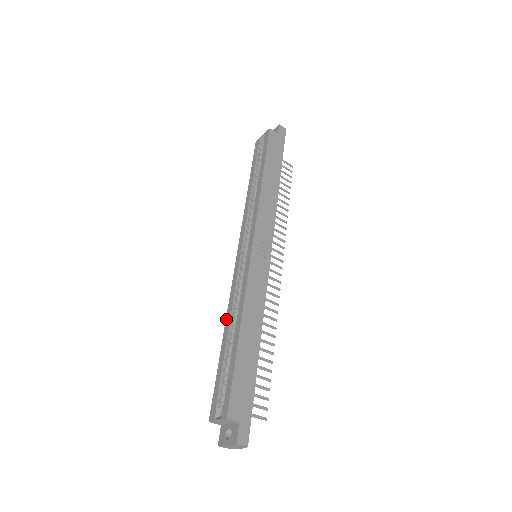
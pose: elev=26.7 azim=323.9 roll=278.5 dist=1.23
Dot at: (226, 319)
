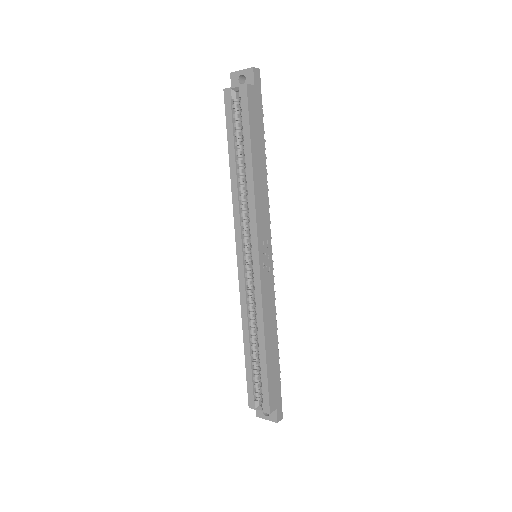
Dot at: (243, 326)
